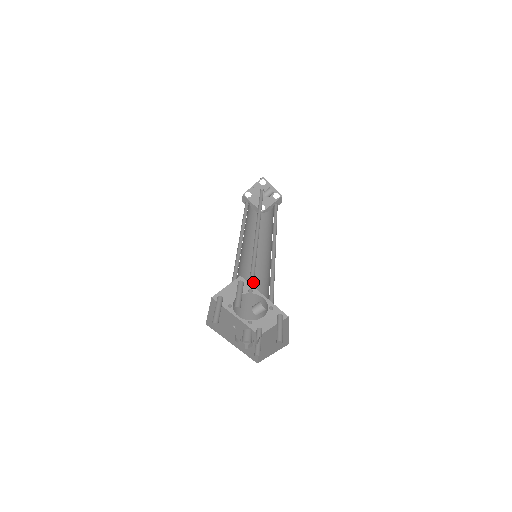
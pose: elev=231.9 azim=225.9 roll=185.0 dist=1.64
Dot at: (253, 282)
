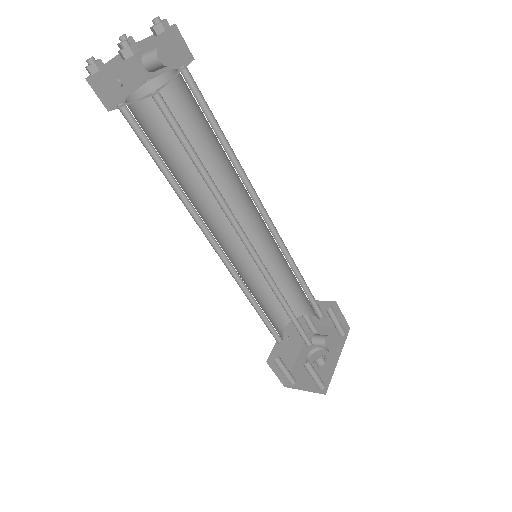
Dot at: (305, 333)
